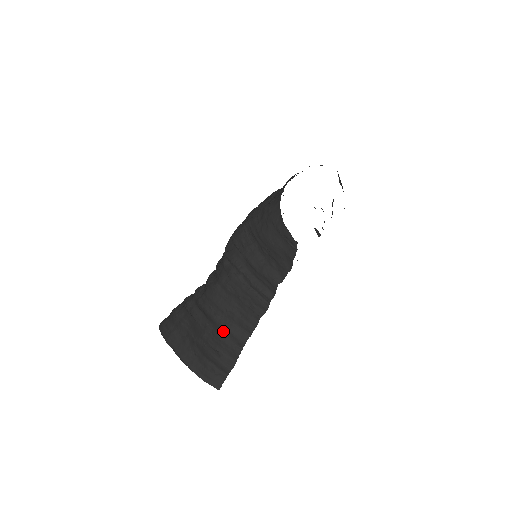
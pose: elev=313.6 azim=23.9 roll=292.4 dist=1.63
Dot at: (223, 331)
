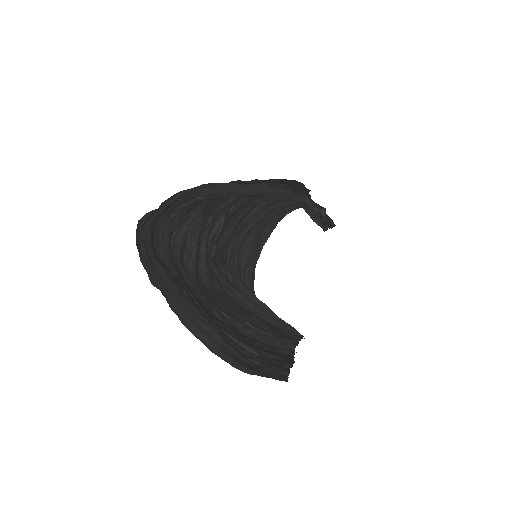
Dot at: (246, 337)
